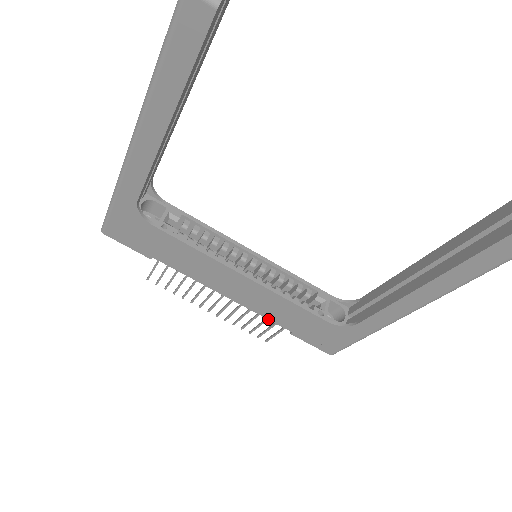
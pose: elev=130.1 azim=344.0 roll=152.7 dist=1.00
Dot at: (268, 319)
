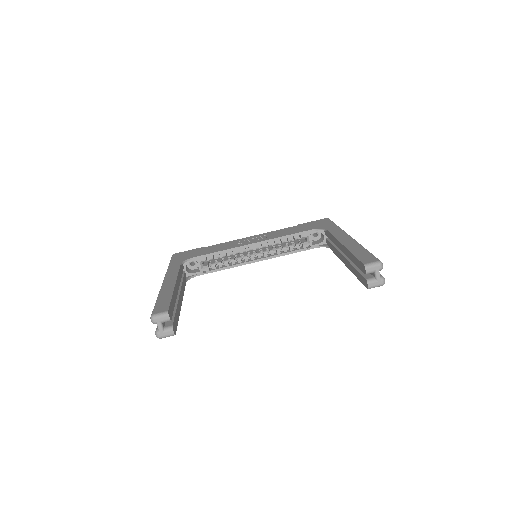
Dot at: occluded
